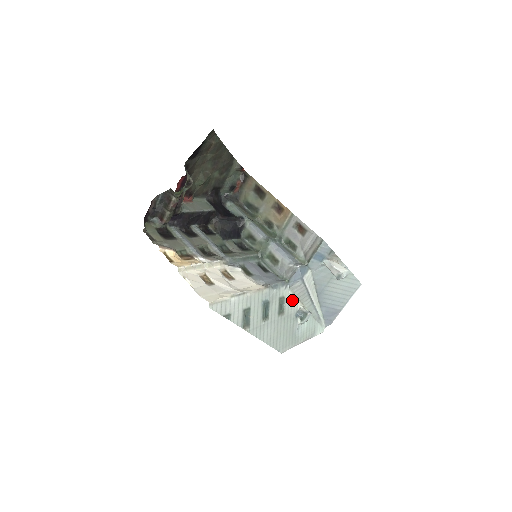
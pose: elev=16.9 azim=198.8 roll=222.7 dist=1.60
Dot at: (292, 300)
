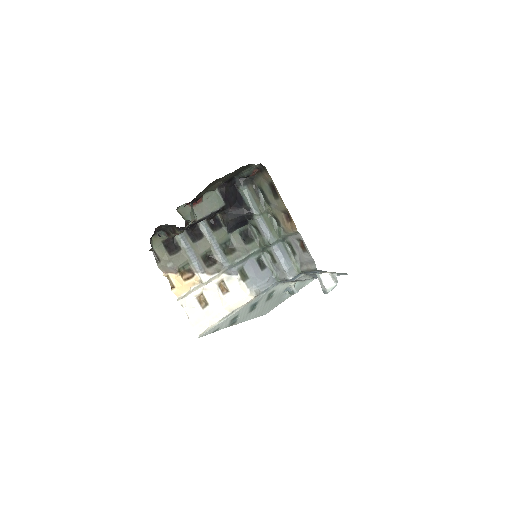
Dot at: (282, 286)
